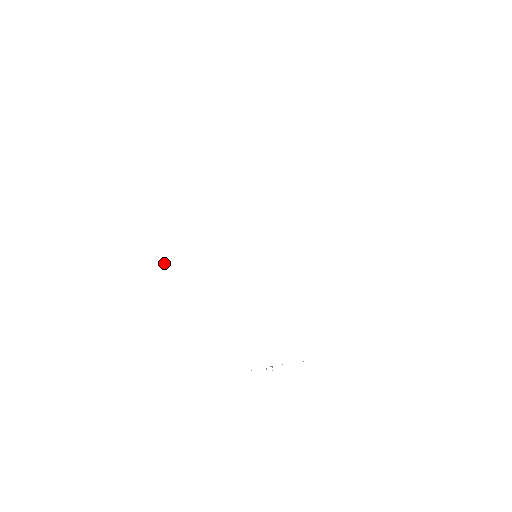
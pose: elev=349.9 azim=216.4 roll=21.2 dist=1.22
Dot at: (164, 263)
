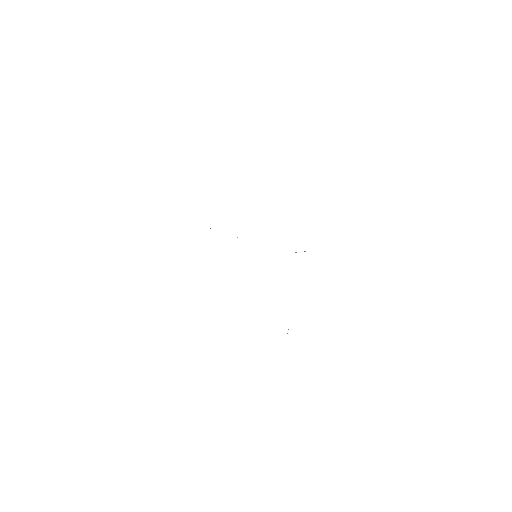
Dot at: occluded
